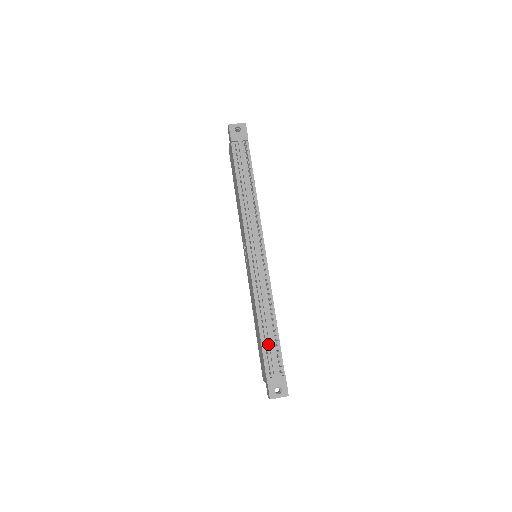
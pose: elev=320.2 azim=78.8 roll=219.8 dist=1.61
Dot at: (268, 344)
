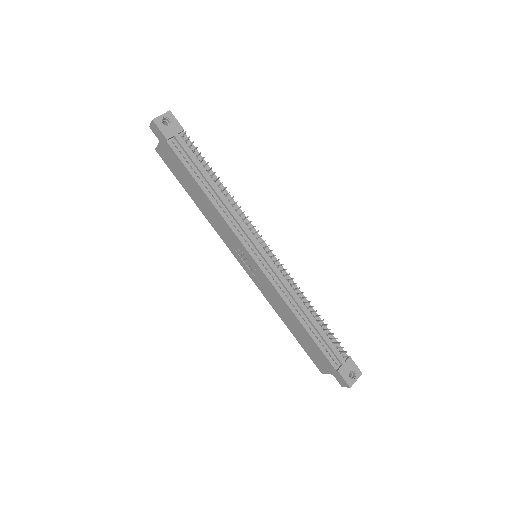
Dot at: (320, 338)
